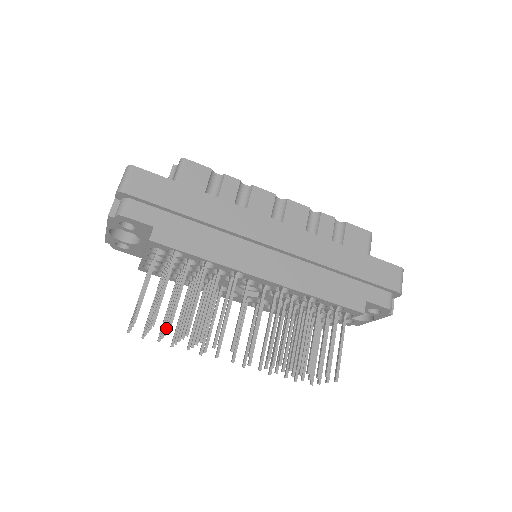
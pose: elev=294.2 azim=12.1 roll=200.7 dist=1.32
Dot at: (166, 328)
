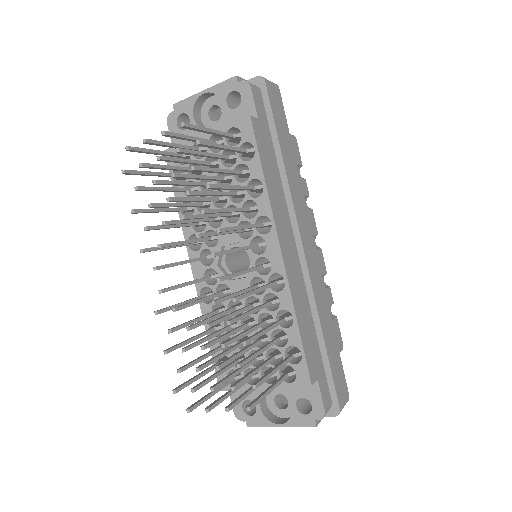
Dot at: (180, 174)
